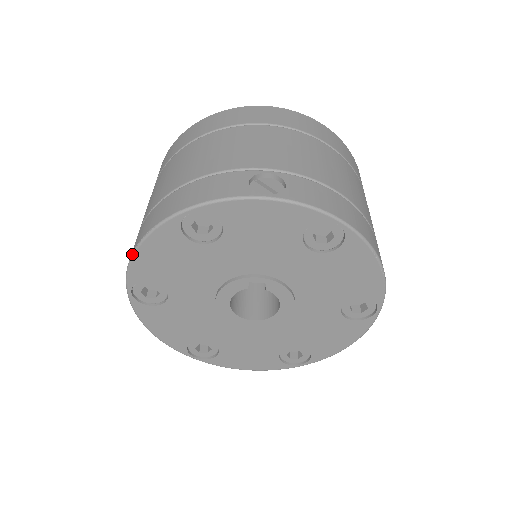
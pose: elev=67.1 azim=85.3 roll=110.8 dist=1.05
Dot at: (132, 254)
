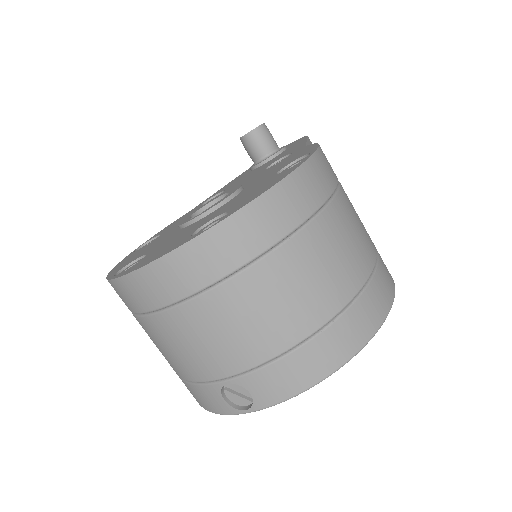
Dot at: occluded
